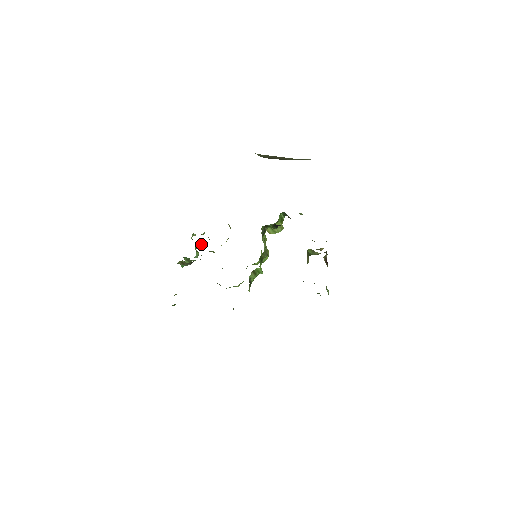
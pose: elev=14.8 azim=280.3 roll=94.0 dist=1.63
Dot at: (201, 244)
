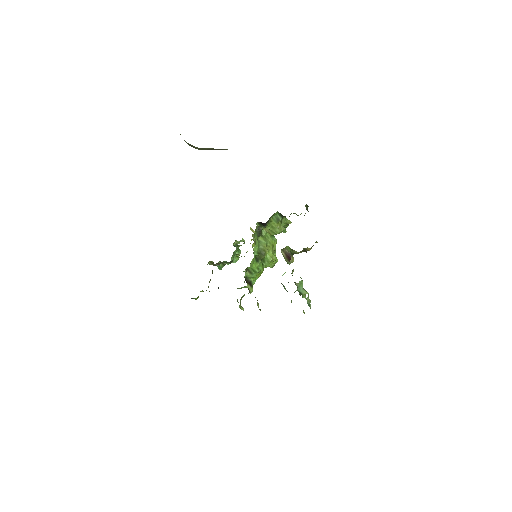
Dot at: (237, 249)
